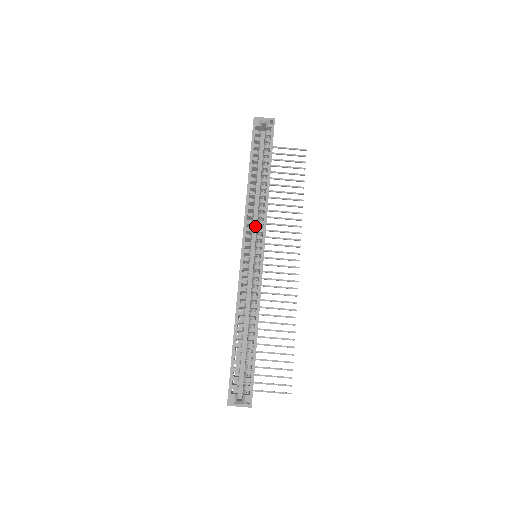
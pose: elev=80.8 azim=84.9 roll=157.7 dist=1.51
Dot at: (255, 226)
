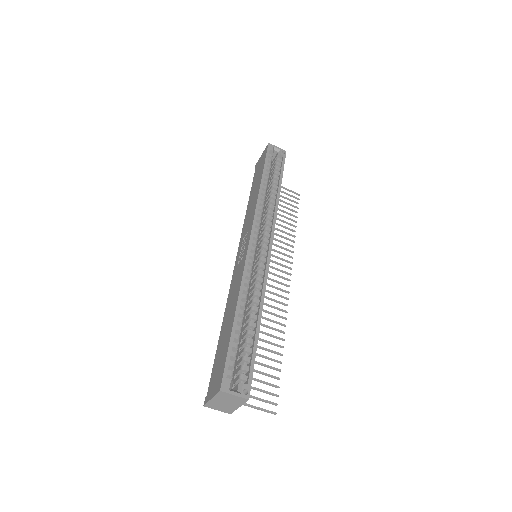
Dot at: occluded
